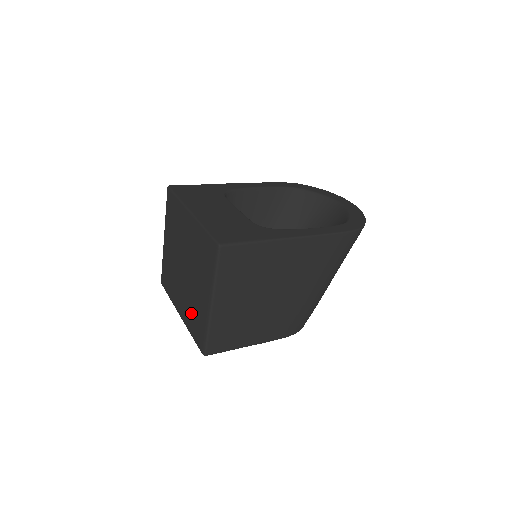
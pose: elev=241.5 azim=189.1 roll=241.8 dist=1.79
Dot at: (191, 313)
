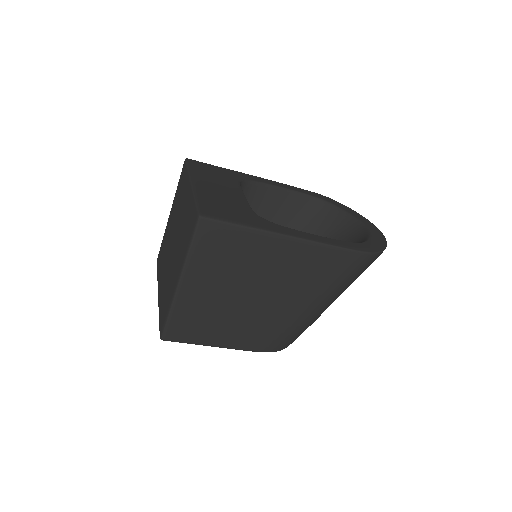
Dot at: (164, 292)
